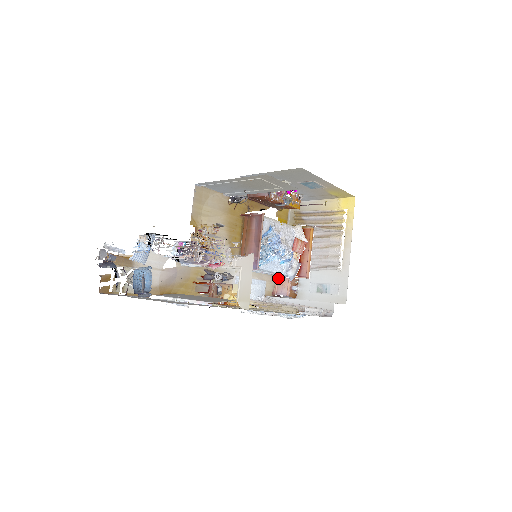
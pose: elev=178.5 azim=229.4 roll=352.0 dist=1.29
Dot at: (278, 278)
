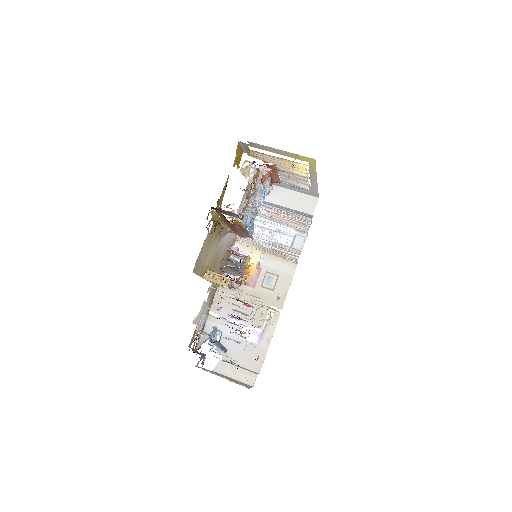
Dot at: occluded
